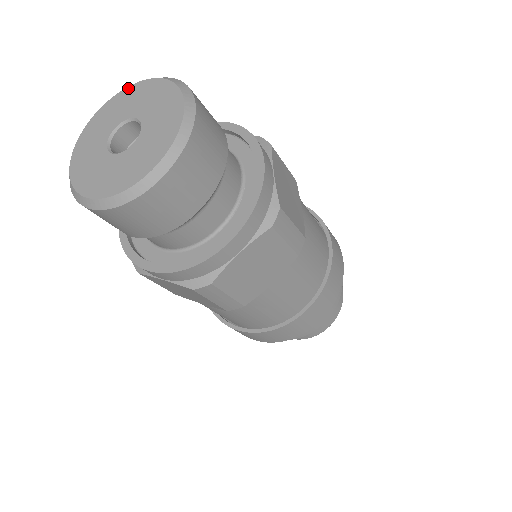
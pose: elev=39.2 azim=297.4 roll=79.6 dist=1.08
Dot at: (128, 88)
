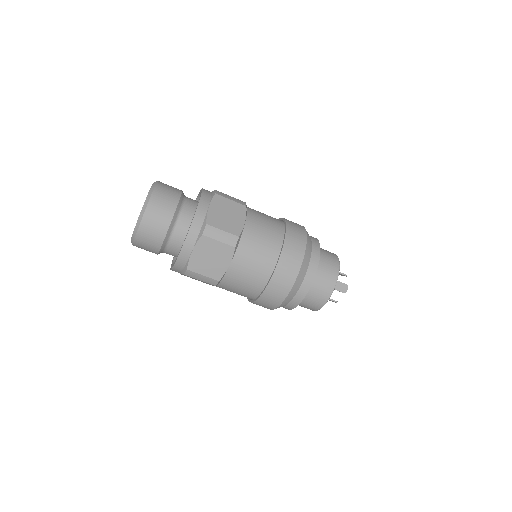
Dot at: occluded
